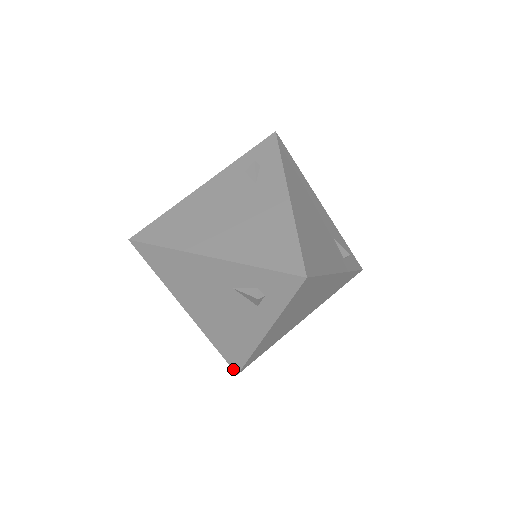
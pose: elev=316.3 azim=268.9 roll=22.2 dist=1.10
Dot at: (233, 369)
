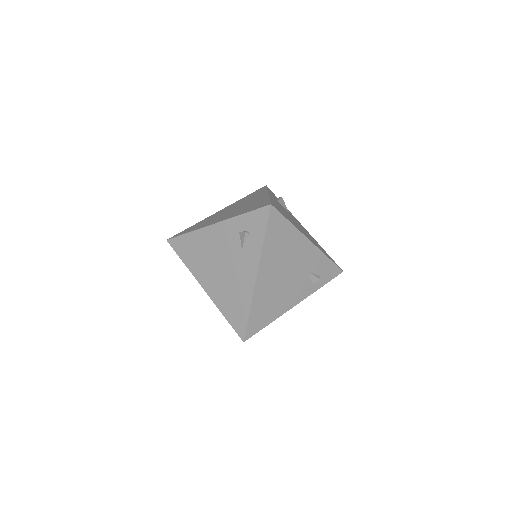
Dot at: occluded
